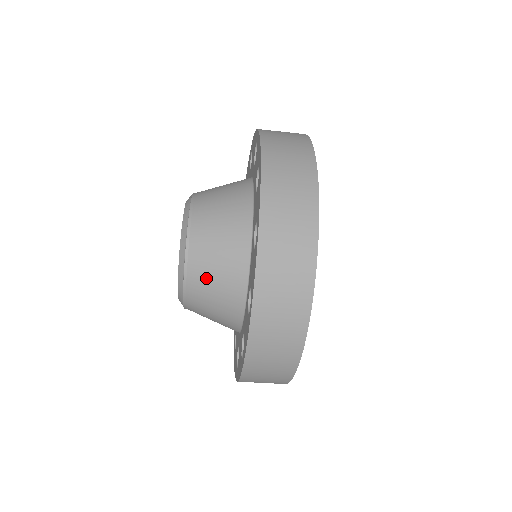
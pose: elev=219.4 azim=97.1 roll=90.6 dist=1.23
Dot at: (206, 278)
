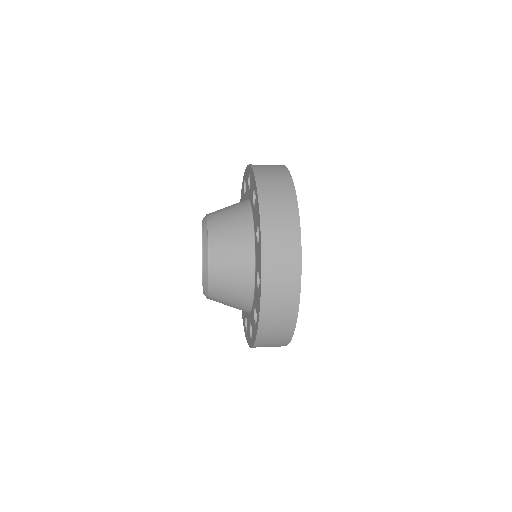
Dot at: (224, 293)
